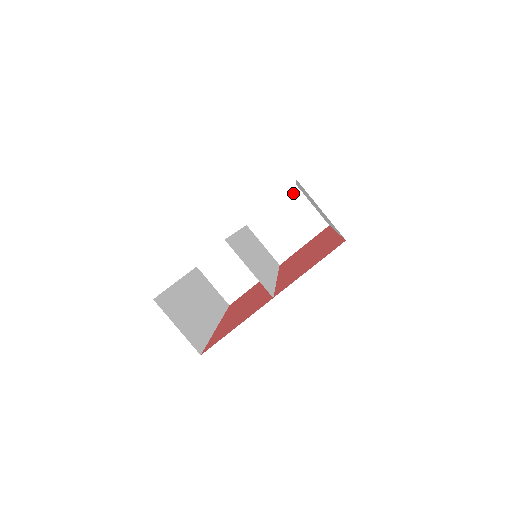
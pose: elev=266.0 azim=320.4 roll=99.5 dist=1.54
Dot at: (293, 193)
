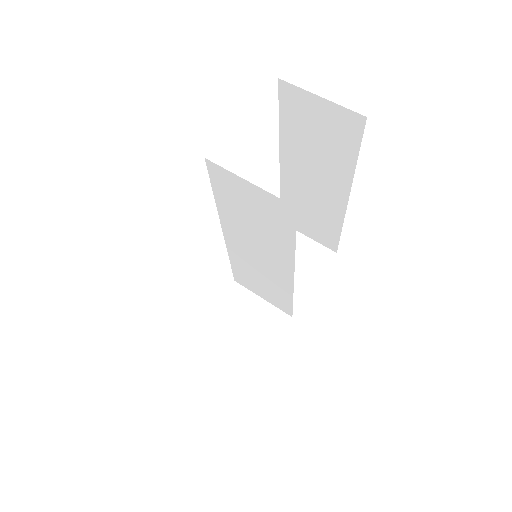
Dot at: occluded
